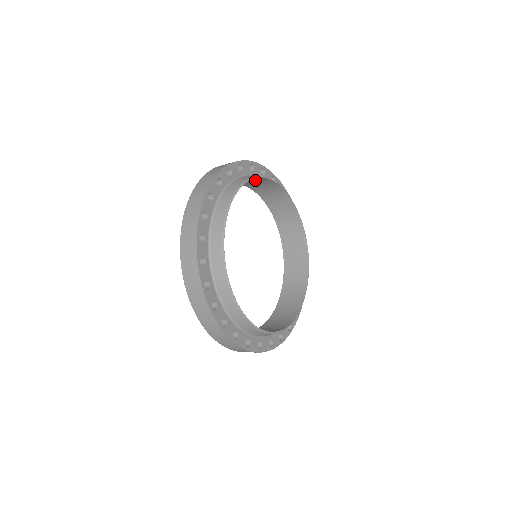
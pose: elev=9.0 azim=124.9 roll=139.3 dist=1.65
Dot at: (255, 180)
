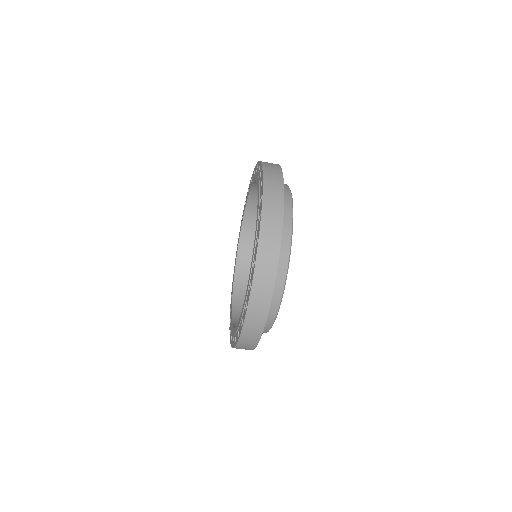
Dot at: occluded
